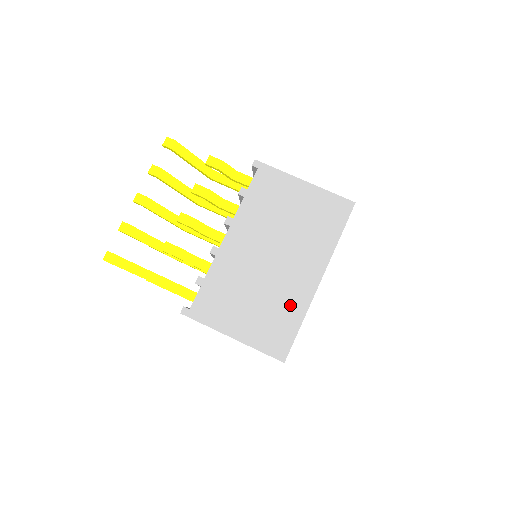
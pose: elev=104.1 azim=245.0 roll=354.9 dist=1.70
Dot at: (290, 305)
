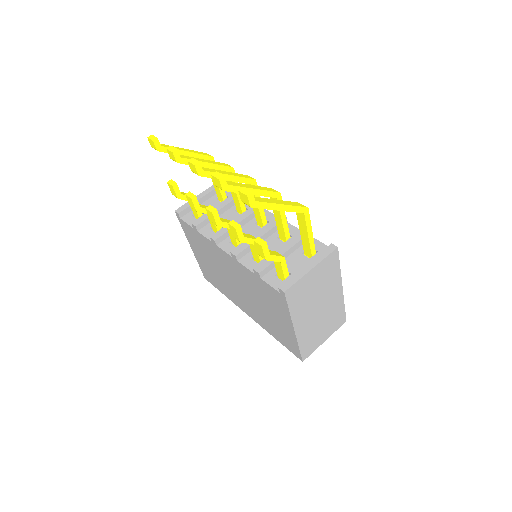
Dot at: (226, 291)
